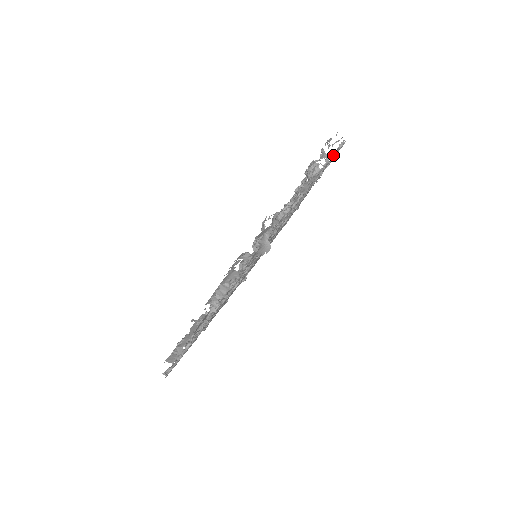
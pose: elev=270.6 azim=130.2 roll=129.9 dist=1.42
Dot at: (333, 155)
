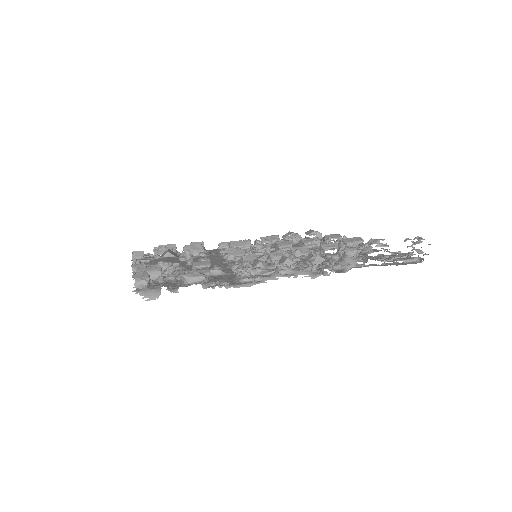
Dot at: (397, 259)
